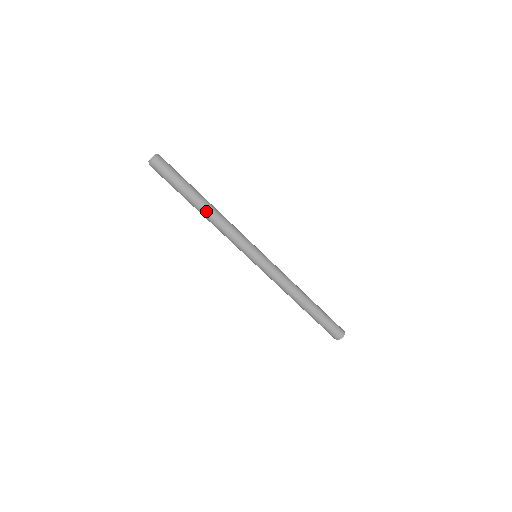
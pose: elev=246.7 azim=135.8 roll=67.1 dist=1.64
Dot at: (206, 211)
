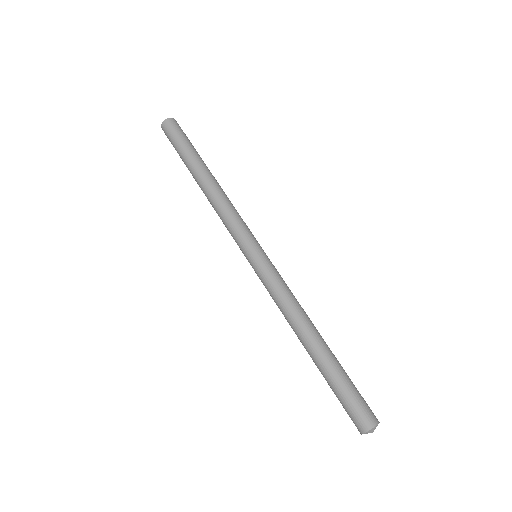
Dot at: (214, 179)
